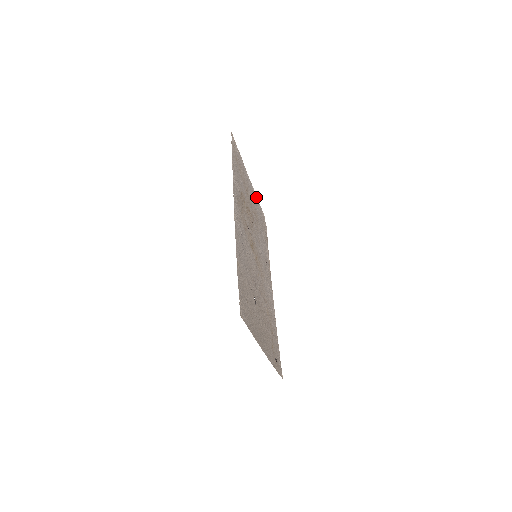
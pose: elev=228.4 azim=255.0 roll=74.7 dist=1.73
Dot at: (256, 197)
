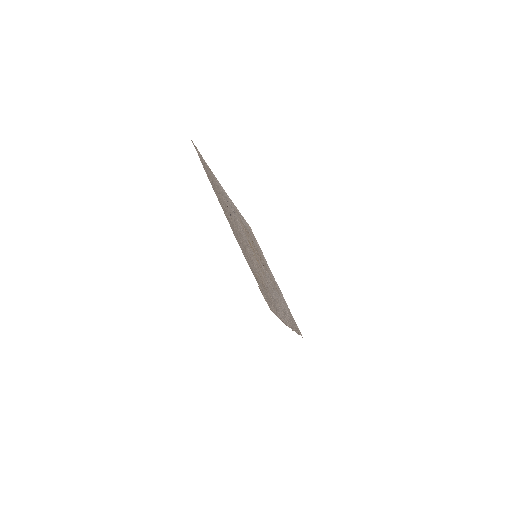
Dot at: occluded
